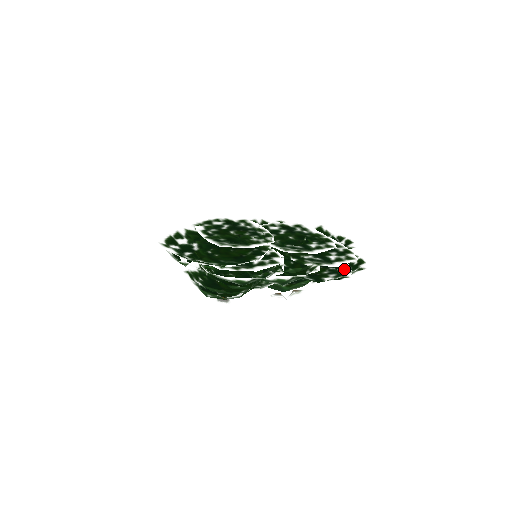
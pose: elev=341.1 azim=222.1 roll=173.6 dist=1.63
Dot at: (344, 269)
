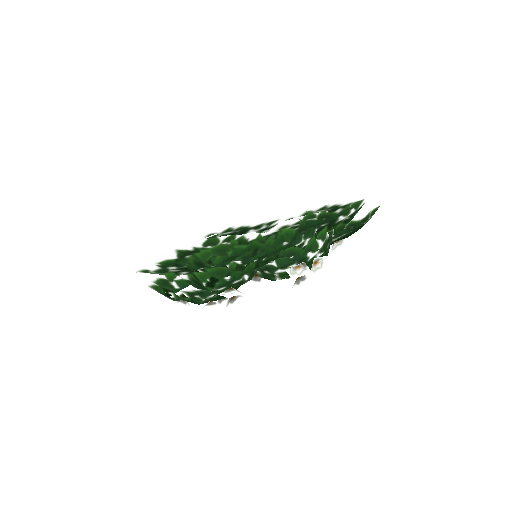
Dot at: (357, 212)
